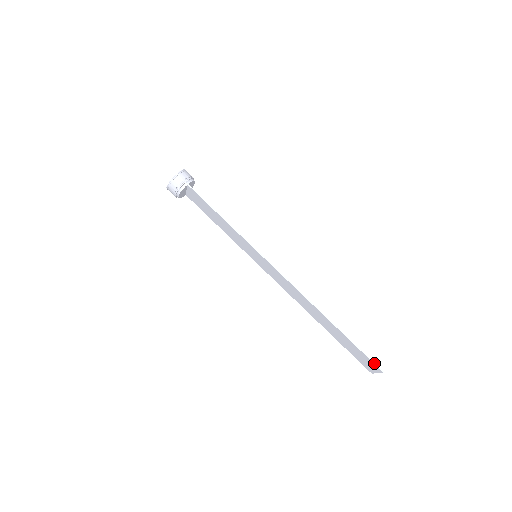
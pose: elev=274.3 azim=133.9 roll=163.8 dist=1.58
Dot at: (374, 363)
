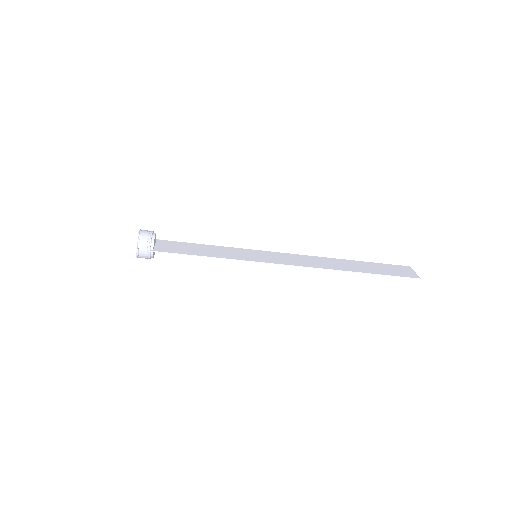
Dot at: occluded
